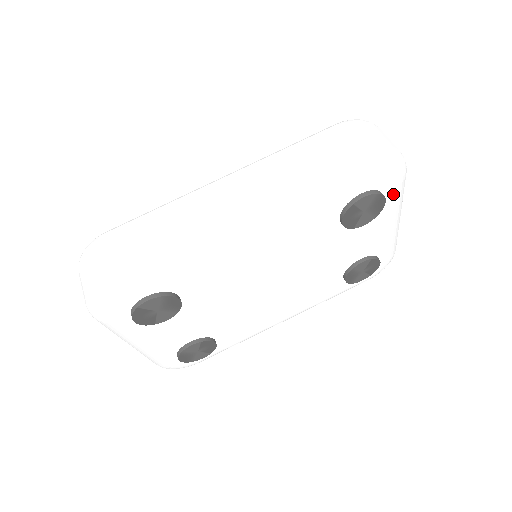
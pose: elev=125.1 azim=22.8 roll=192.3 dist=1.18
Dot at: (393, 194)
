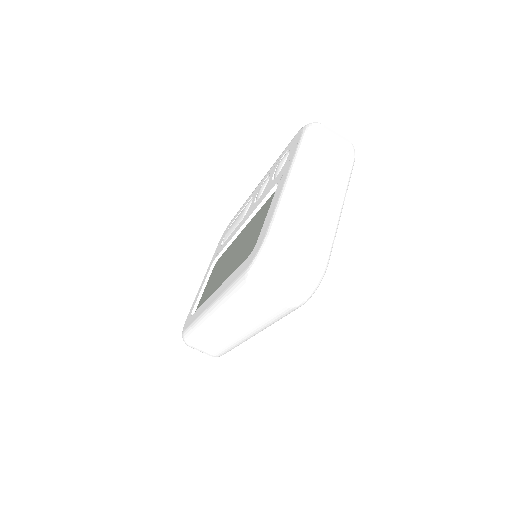
Dot at: occluded
